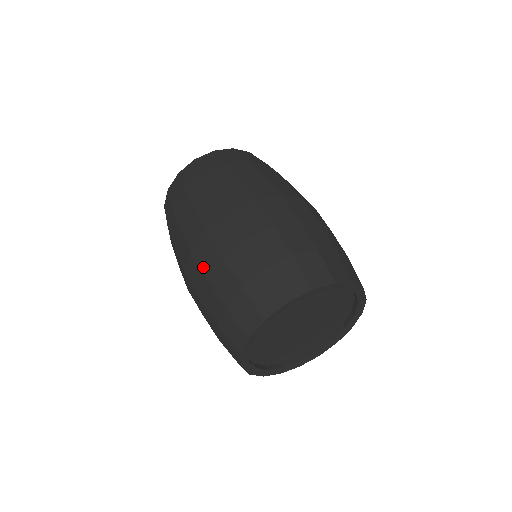
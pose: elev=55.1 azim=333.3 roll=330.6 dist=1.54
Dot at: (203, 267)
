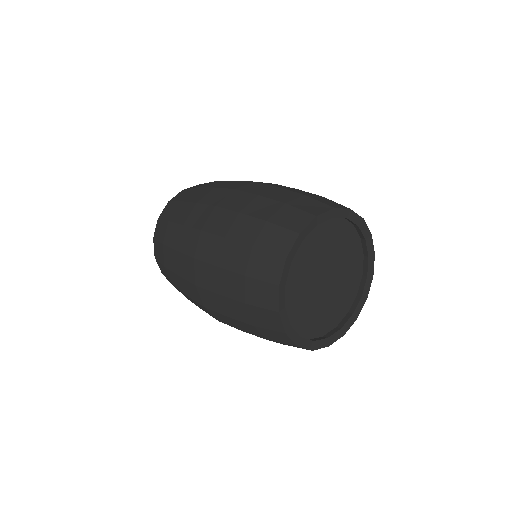
Dot at: (234, 208)
